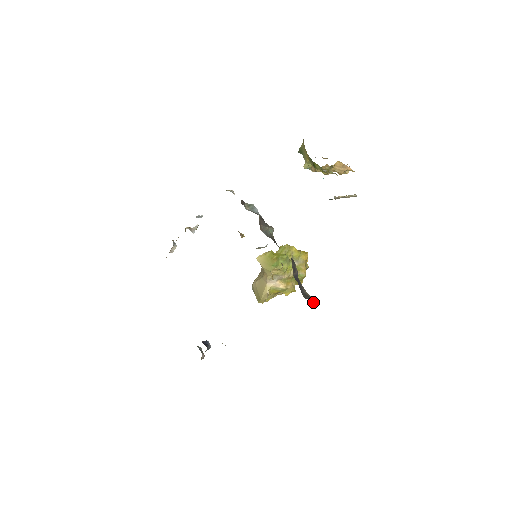
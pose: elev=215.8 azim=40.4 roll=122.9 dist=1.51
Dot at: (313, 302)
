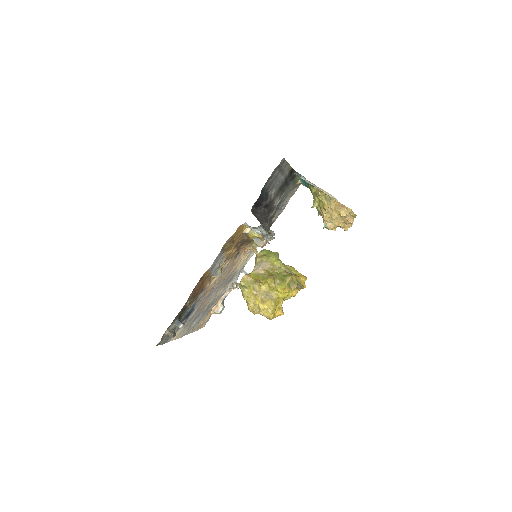
Dot at: occluded
